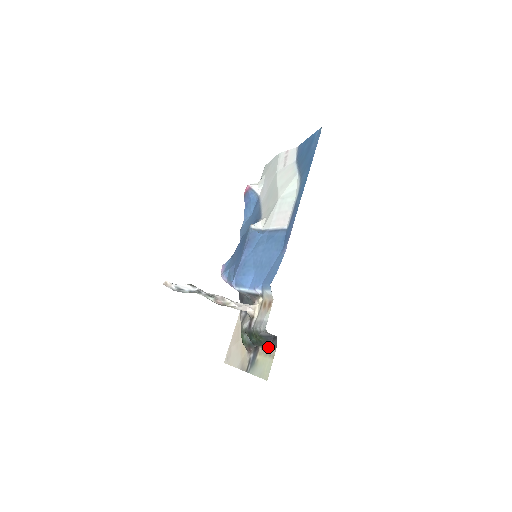
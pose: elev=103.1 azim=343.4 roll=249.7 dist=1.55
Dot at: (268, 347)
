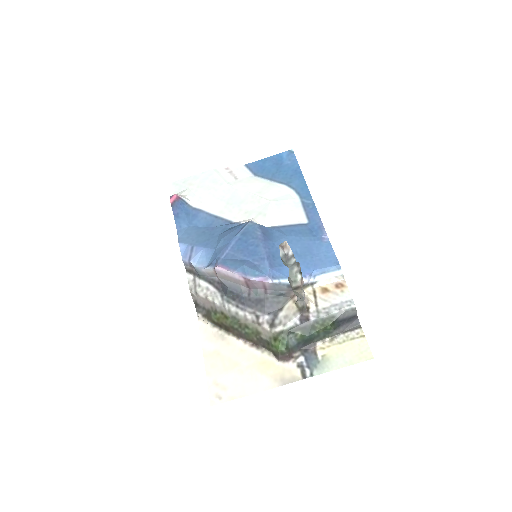
Dot at: (340, 334)
